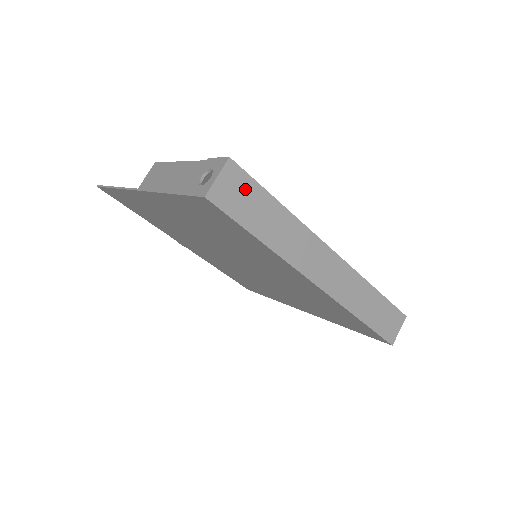
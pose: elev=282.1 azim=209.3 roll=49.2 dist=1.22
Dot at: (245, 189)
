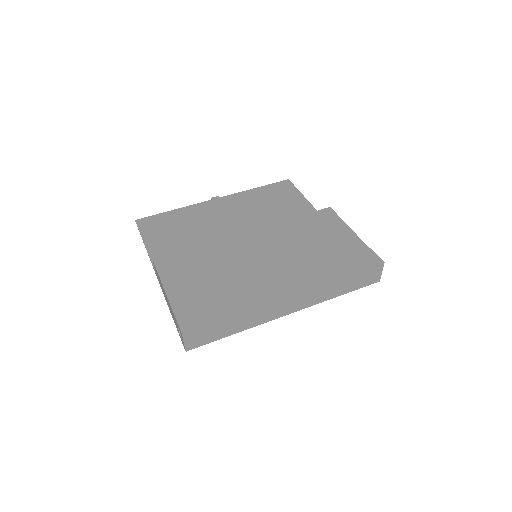
Dot at: (203, 332)
